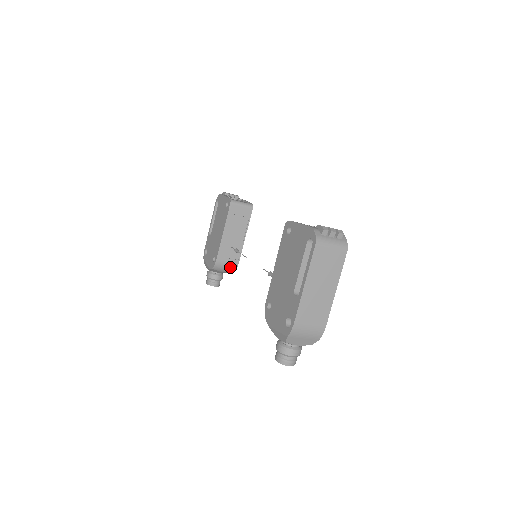
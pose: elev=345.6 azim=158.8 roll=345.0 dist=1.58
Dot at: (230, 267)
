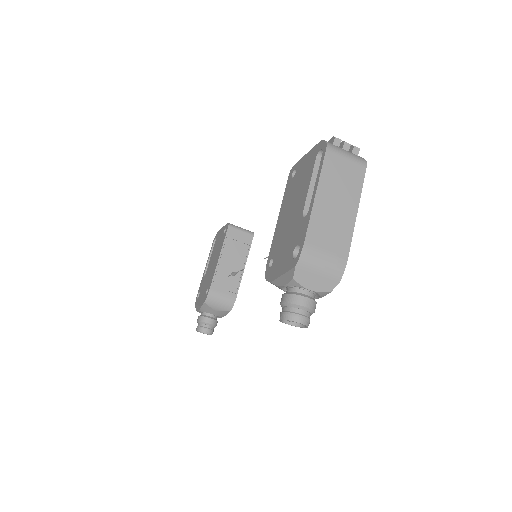
Dot at: (226, 302)
